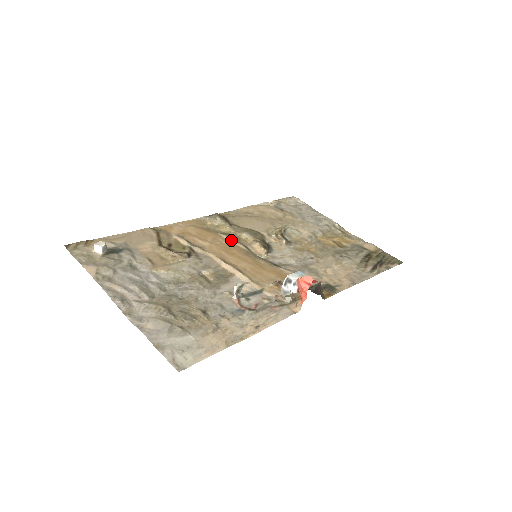
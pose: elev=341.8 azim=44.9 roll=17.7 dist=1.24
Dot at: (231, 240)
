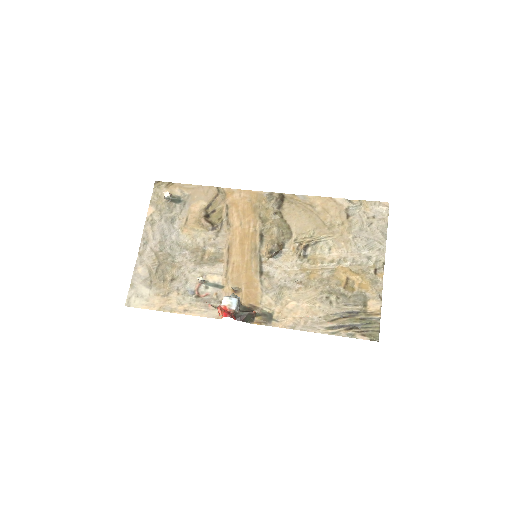
Dot at: (258, 230)
